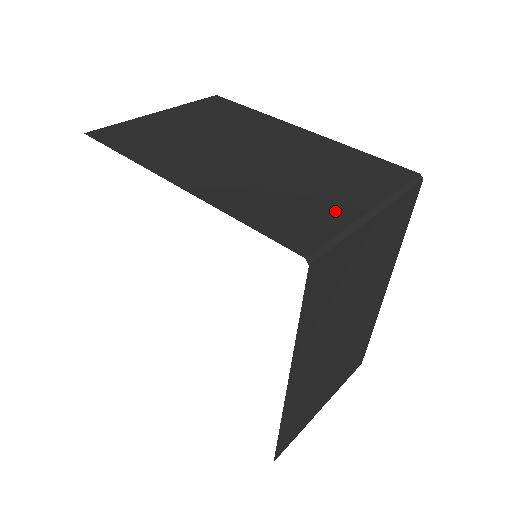
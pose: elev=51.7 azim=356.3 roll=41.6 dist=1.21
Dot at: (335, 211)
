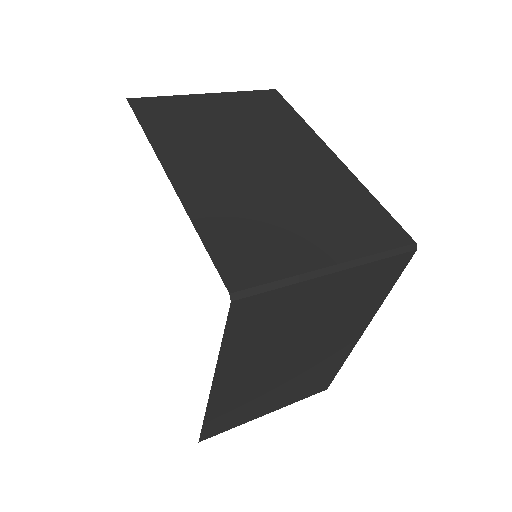
Dot at: (295, 255)
